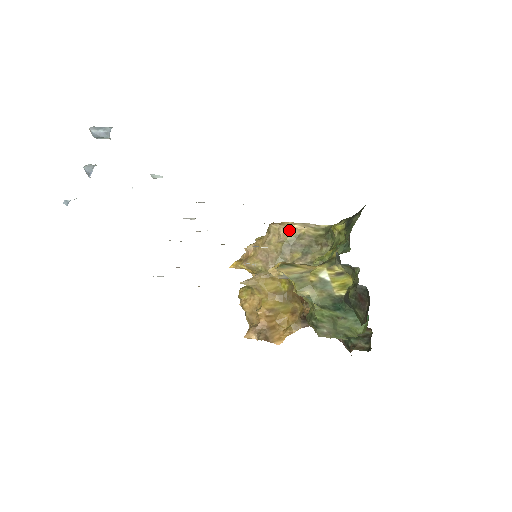
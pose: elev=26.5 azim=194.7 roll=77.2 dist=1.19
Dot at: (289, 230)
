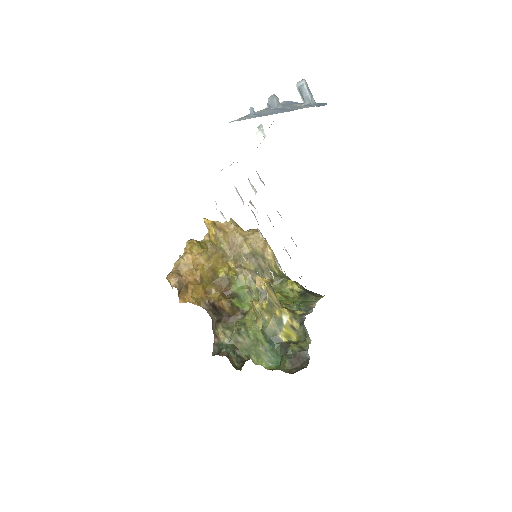
Dot at: (264, 248)
